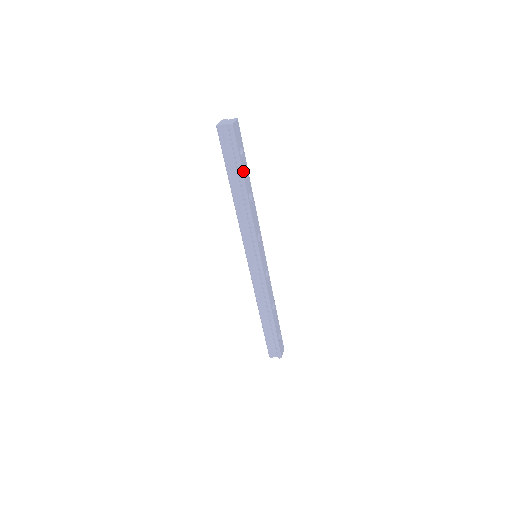
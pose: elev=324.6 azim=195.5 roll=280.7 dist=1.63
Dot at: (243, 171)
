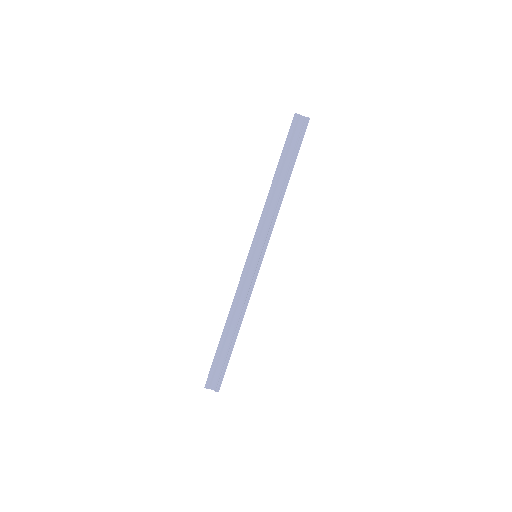
Dot at: occluded
